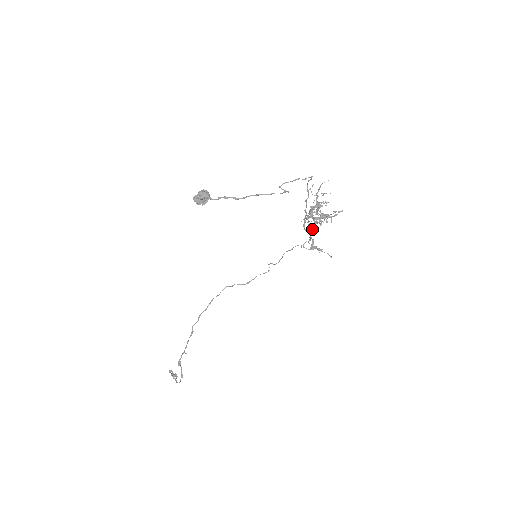
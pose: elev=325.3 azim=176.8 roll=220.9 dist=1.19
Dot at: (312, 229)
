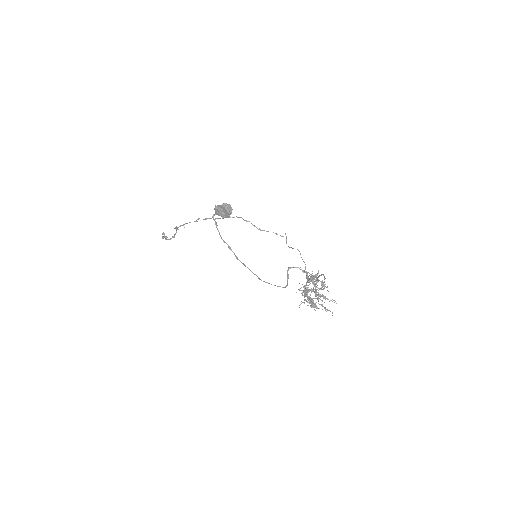
Dot at: occluded
